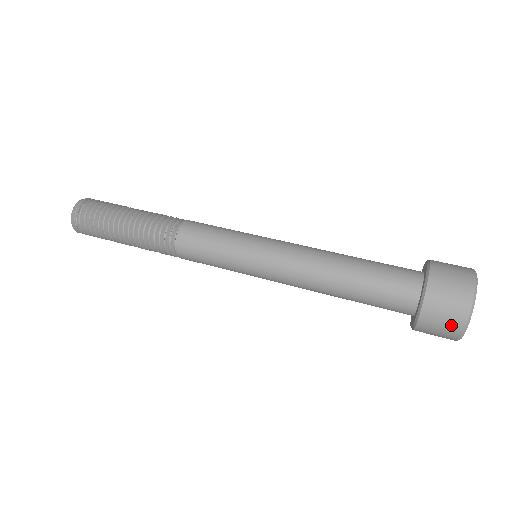
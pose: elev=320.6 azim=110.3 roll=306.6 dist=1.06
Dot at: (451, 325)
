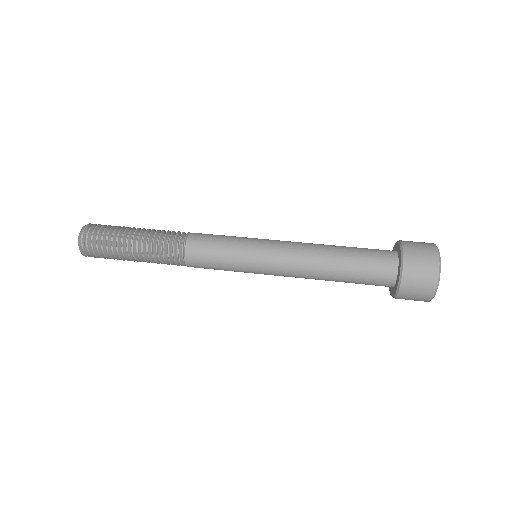
Dot at: (420, 299)
